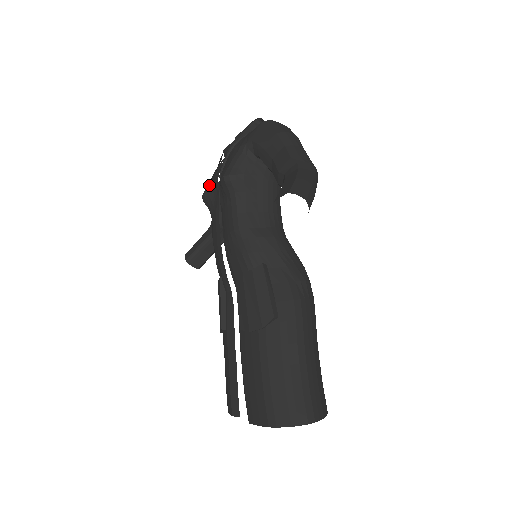
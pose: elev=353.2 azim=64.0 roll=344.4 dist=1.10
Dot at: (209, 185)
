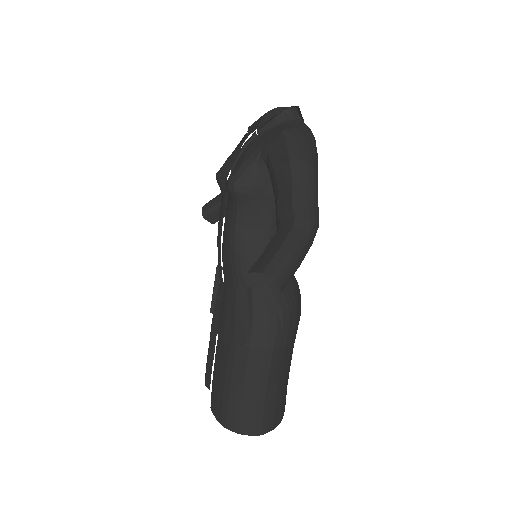
Dot at: (224, 167)
